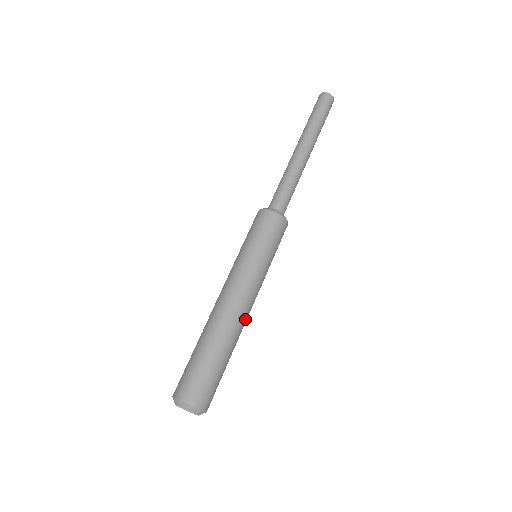
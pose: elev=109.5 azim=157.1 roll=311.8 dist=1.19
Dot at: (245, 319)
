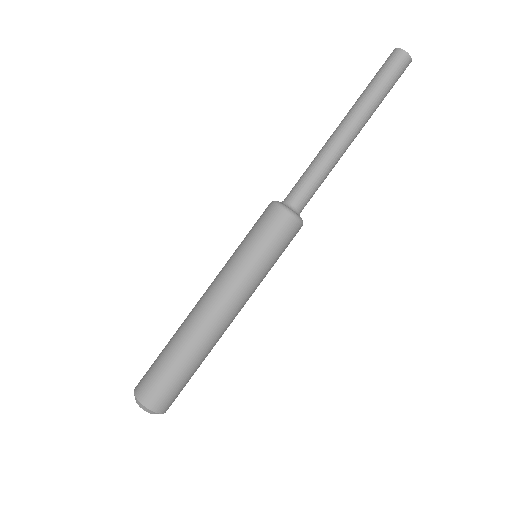
Dot at: (221, 326)
